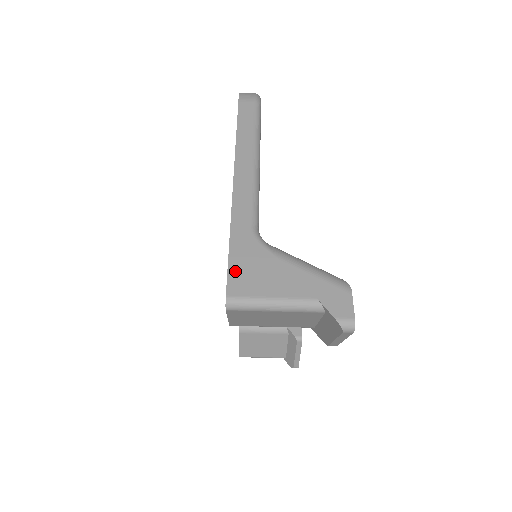
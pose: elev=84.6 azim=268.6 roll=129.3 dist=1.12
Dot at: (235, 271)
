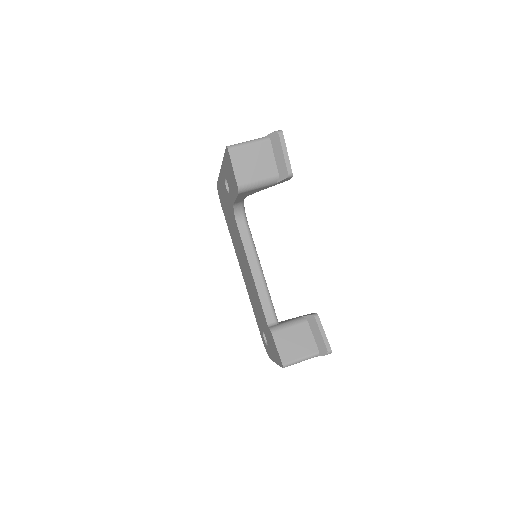
Dot at: occluded
